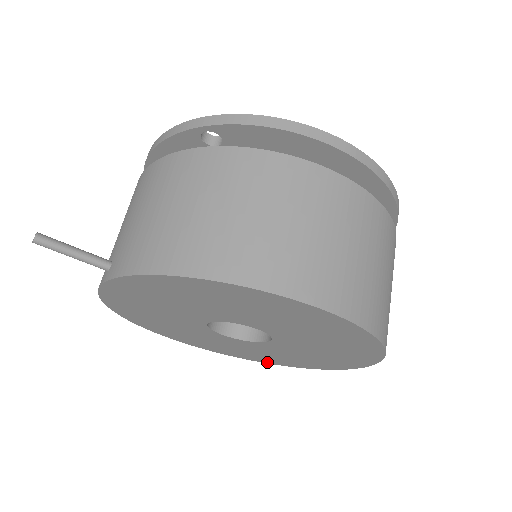
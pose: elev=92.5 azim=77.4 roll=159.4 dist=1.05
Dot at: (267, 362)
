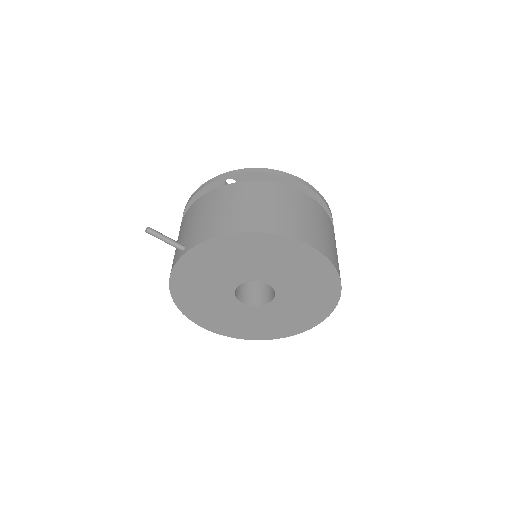
Dot at: (266, 338)
